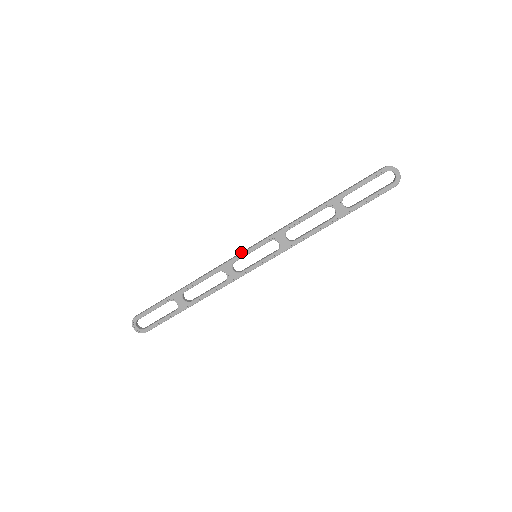
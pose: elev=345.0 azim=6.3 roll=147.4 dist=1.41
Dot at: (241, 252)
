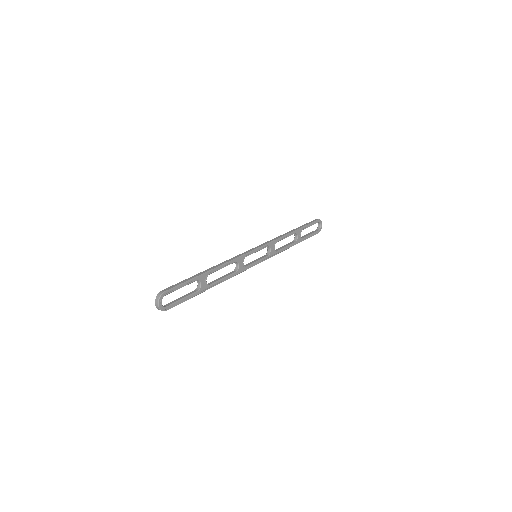
Dot at: (249, 250)
